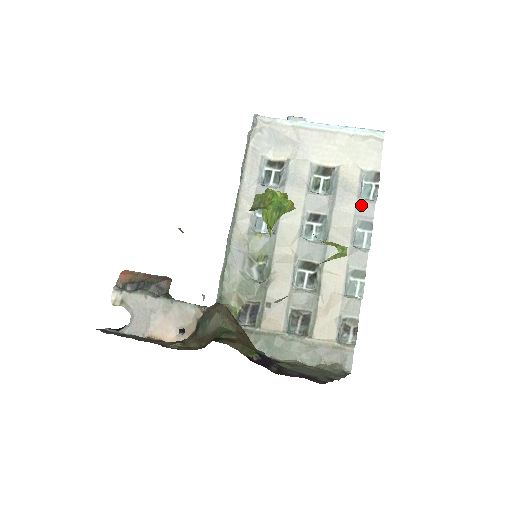
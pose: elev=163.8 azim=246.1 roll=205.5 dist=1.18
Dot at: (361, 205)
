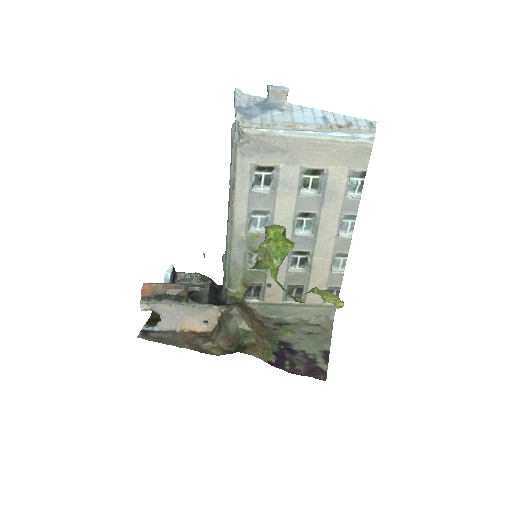
Dot at: (347, 203)
